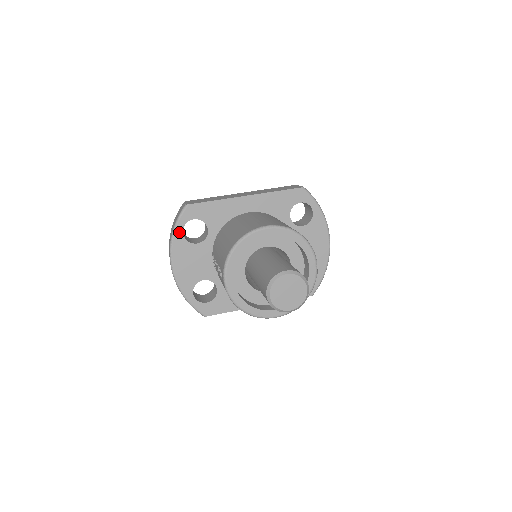
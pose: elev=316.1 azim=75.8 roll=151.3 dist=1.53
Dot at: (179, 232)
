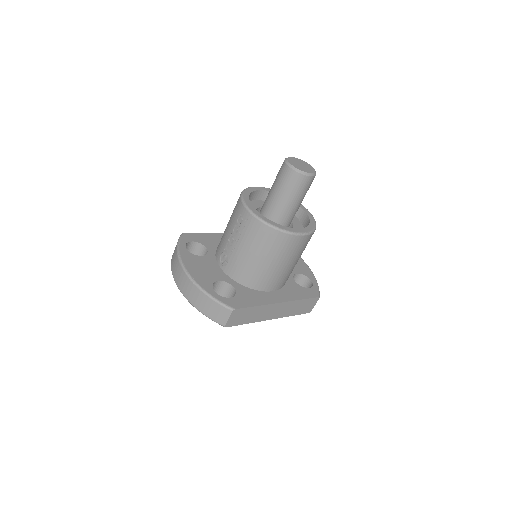
Dot at: (183, 248)
